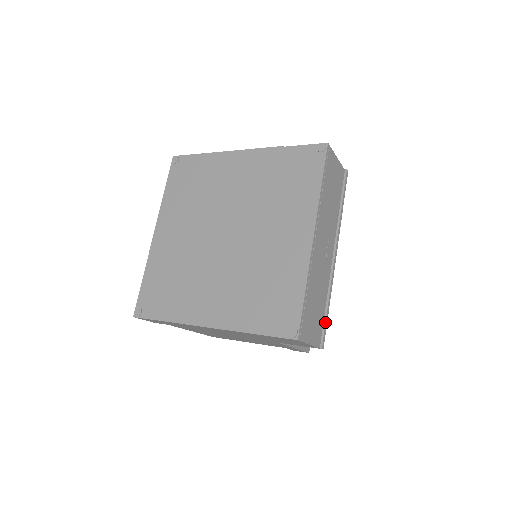
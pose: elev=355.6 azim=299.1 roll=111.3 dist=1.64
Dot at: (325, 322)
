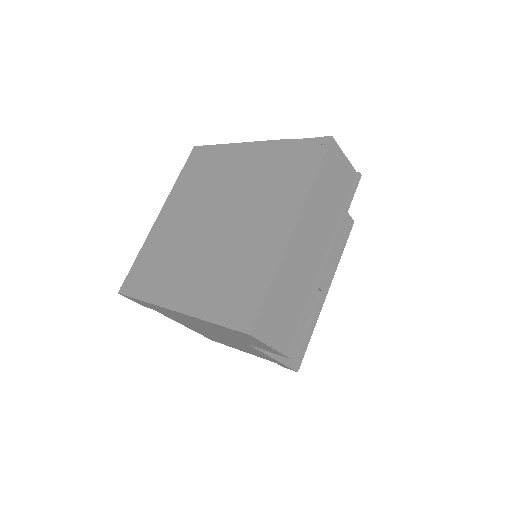
Dot at: (299, 329)
